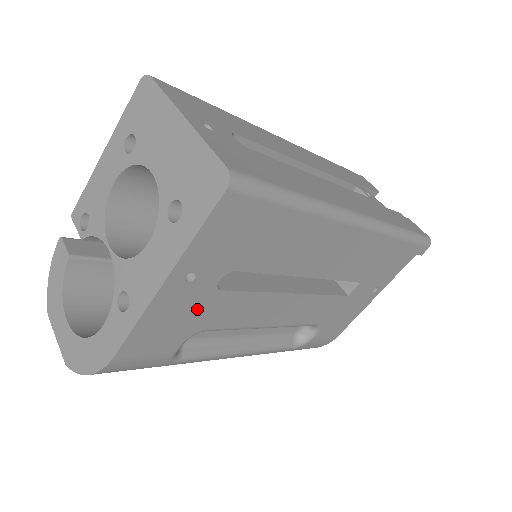
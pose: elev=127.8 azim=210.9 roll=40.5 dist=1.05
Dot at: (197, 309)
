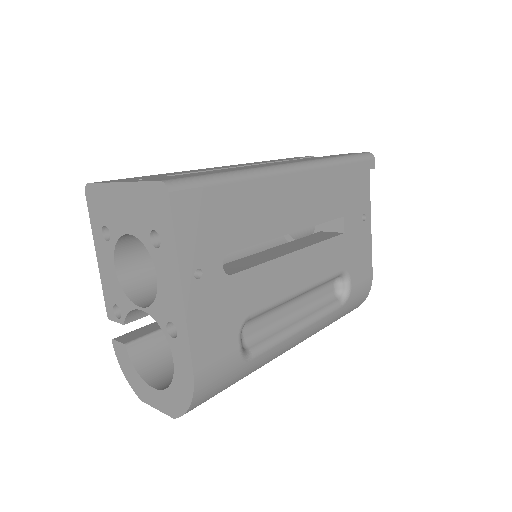
Dot at: (226, 300)
